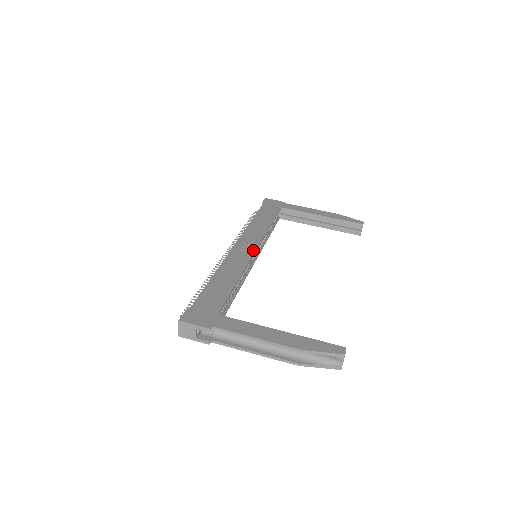
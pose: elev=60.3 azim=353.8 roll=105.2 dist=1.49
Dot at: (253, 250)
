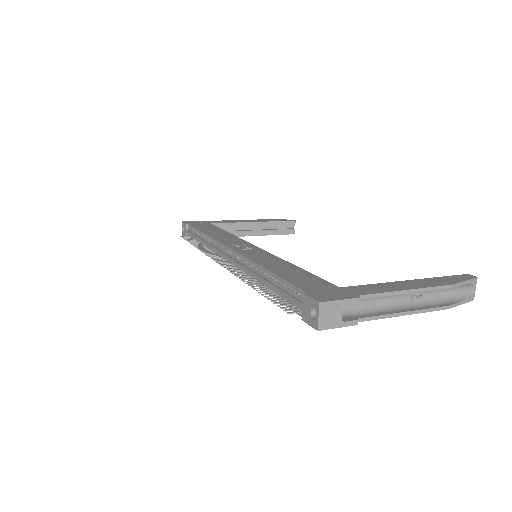
Dot at: (255, 247)
